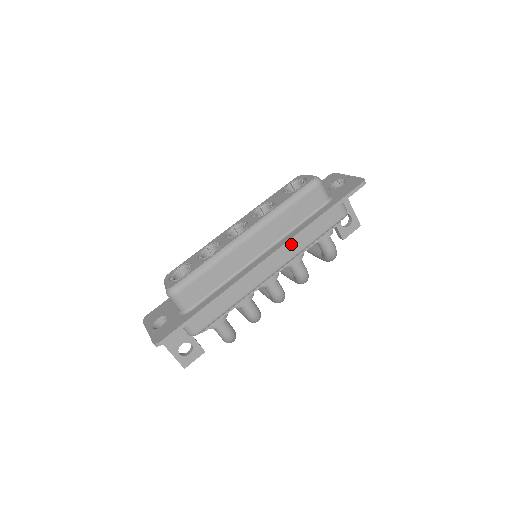
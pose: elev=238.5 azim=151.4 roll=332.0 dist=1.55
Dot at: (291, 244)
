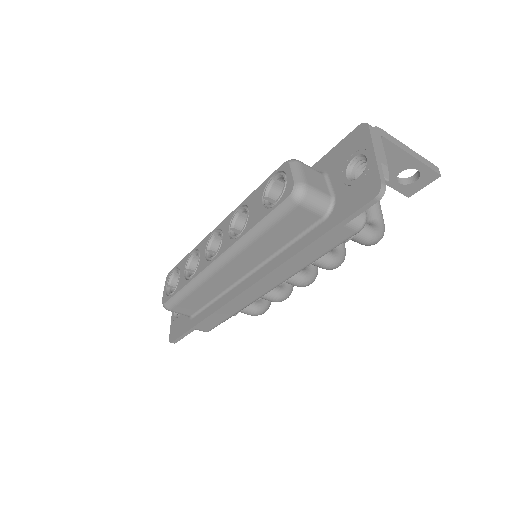
Dot at: occluded
